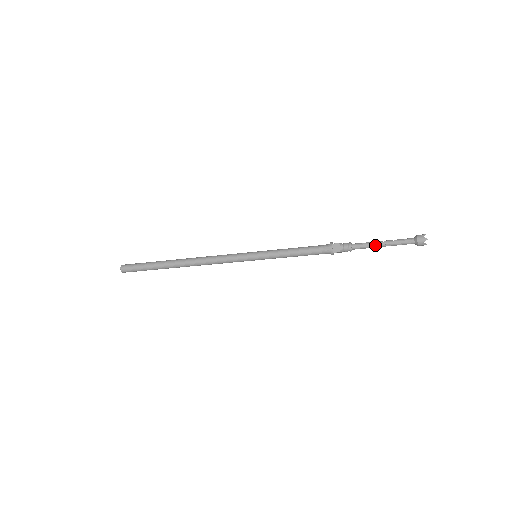
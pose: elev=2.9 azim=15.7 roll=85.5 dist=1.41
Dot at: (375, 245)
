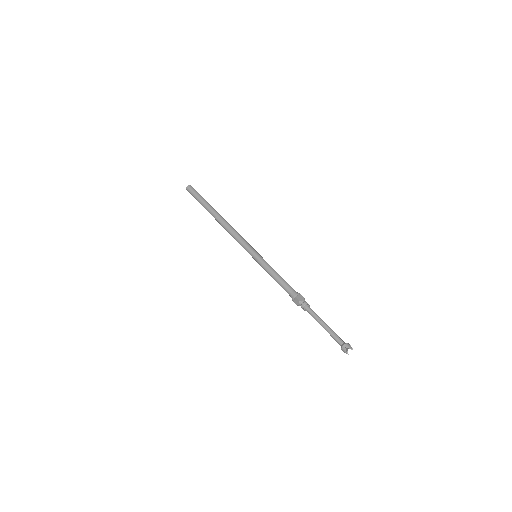
Dot at: (319, 323)
